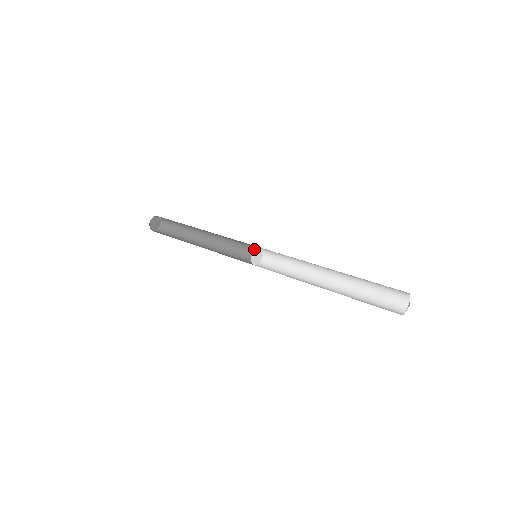
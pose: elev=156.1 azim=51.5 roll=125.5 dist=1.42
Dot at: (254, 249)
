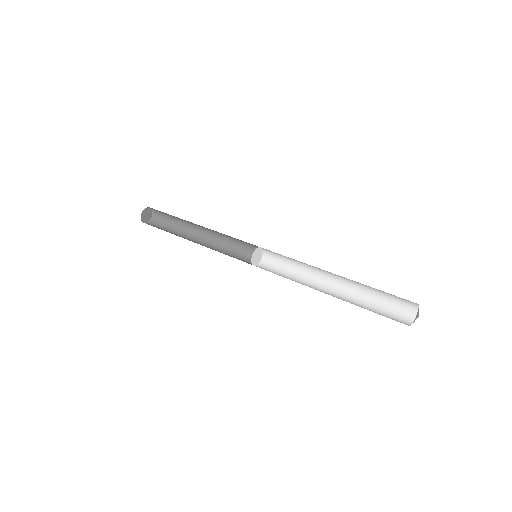
Dot at: (253, 246)
